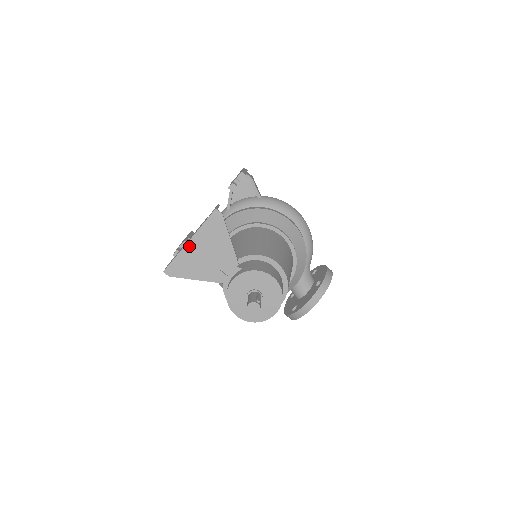
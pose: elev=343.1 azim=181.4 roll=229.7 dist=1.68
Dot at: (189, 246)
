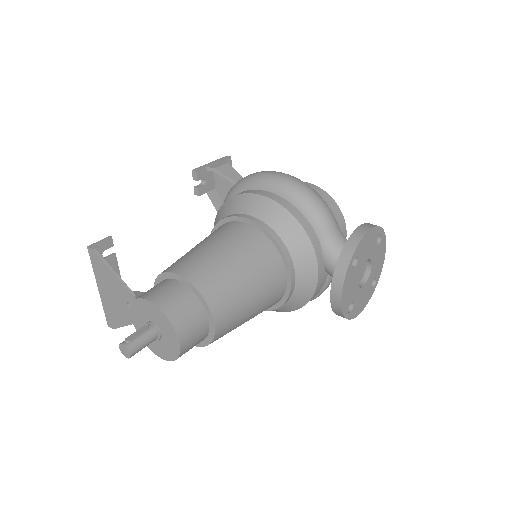
Dot at: (101, 294)
